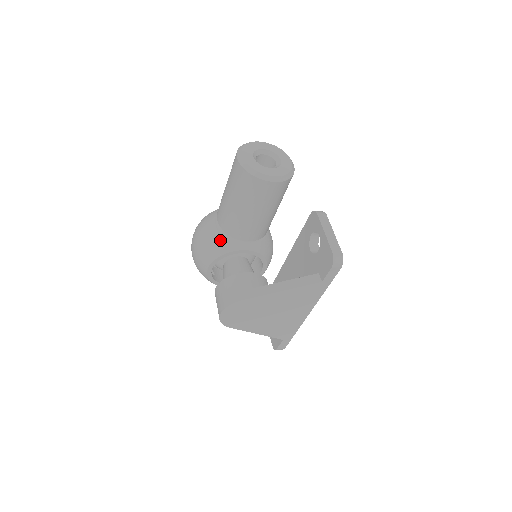
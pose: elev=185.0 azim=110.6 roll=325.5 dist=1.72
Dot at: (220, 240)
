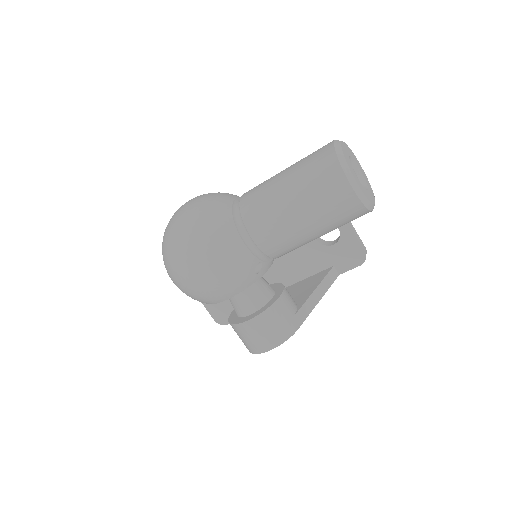
Dot at: (256, 265)
